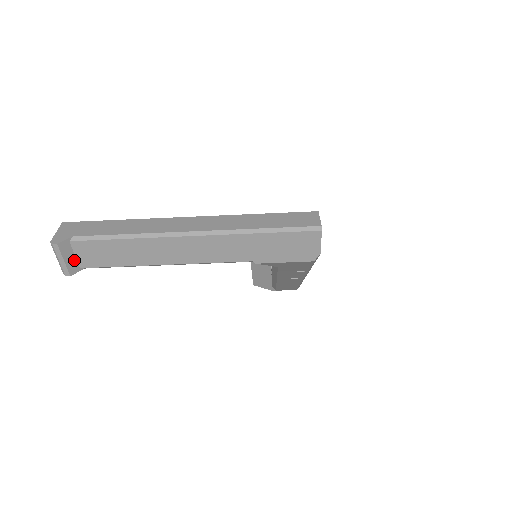
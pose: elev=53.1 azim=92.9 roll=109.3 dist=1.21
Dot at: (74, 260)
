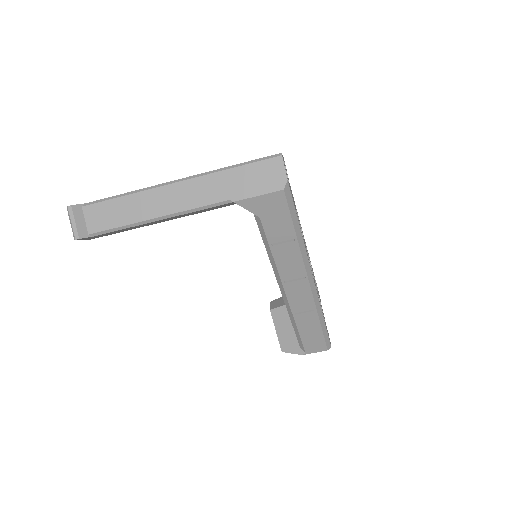
Dot at: (84, 225)
